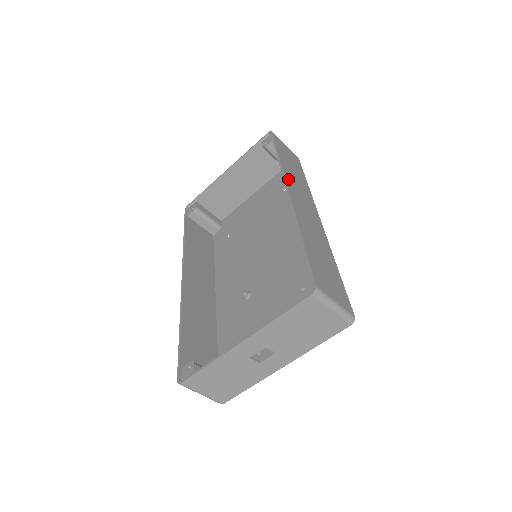
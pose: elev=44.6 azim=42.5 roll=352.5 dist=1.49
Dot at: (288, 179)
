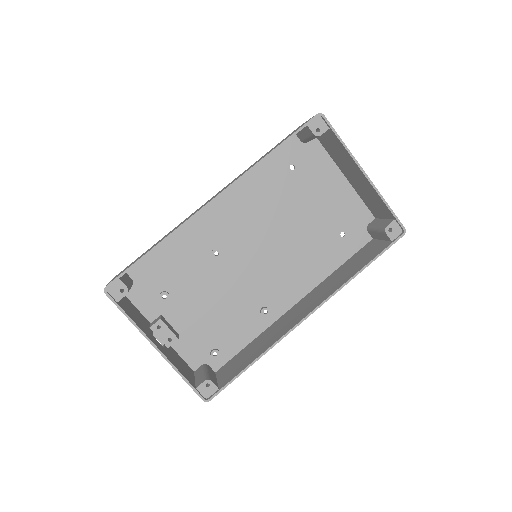
Dot at: (328, 298)
